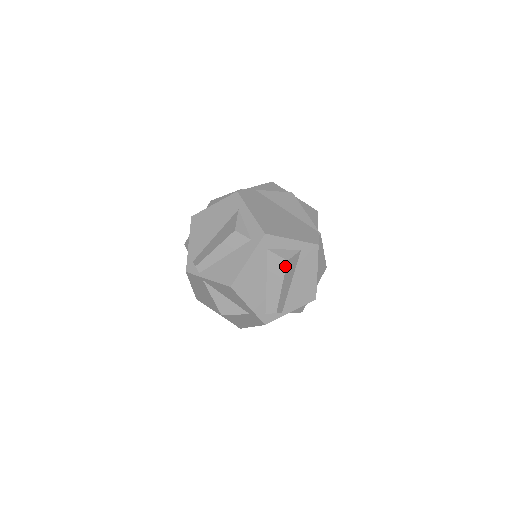
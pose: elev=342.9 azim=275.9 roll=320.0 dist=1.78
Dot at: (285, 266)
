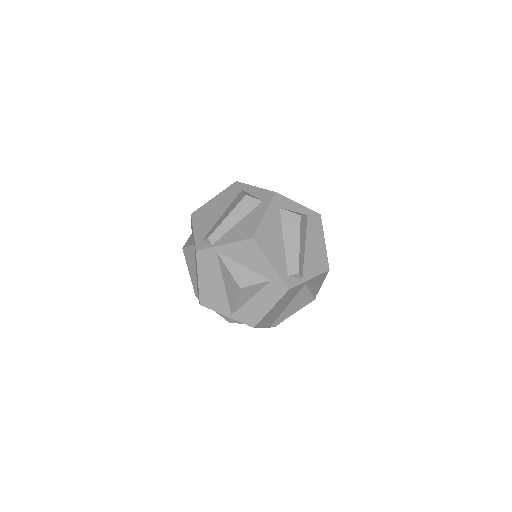
Dot at: (299, 221)
